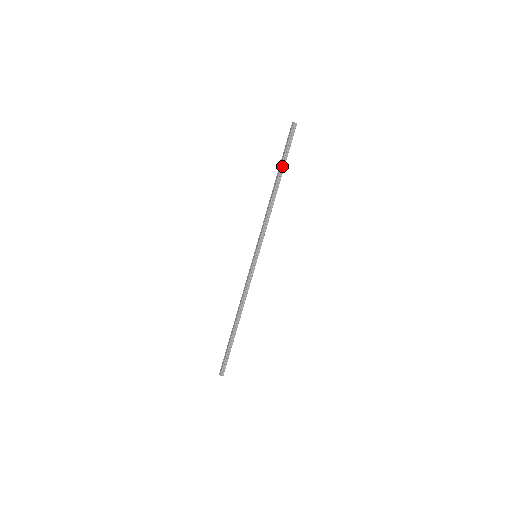
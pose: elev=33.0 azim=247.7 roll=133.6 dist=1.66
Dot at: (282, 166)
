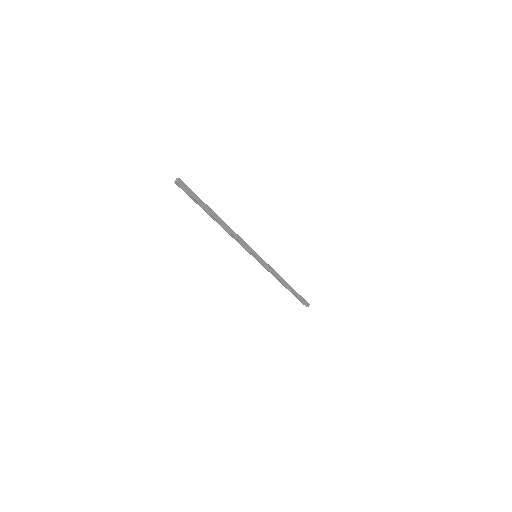
Dot at: (205, 209)
